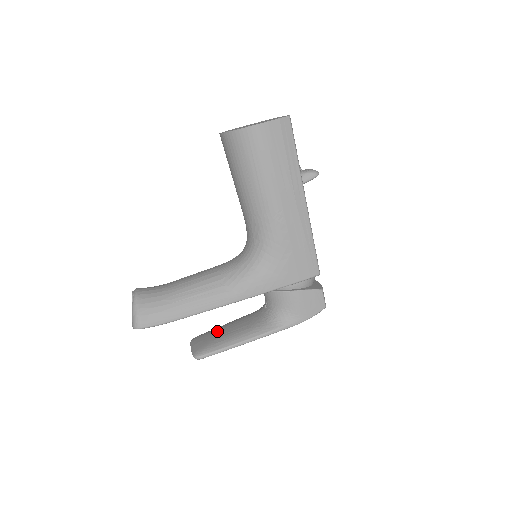
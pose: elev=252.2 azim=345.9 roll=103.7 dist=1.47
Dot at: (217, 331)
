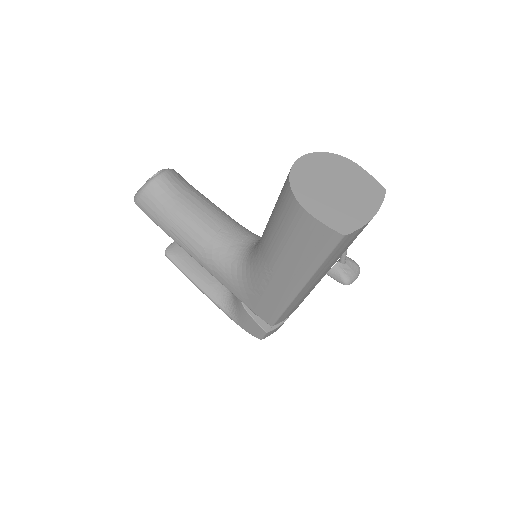
Dot at: occluded
